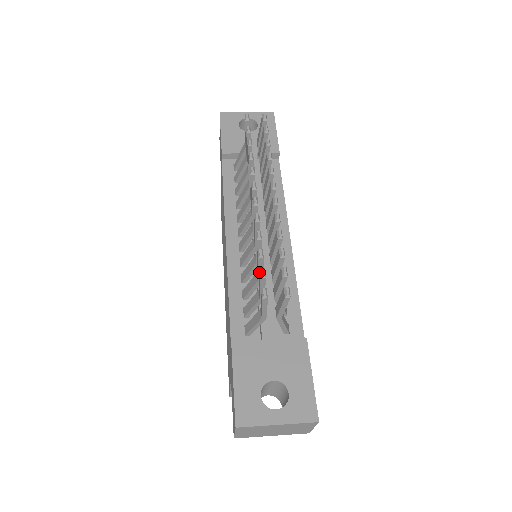
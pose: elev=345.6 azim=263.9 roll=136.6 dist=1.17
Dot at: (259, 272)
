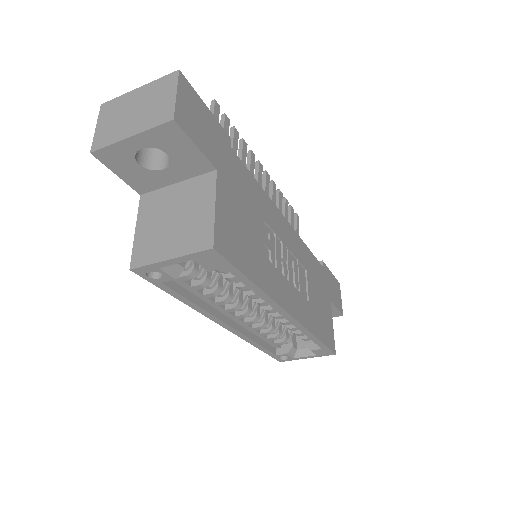
Dot at: occluded
